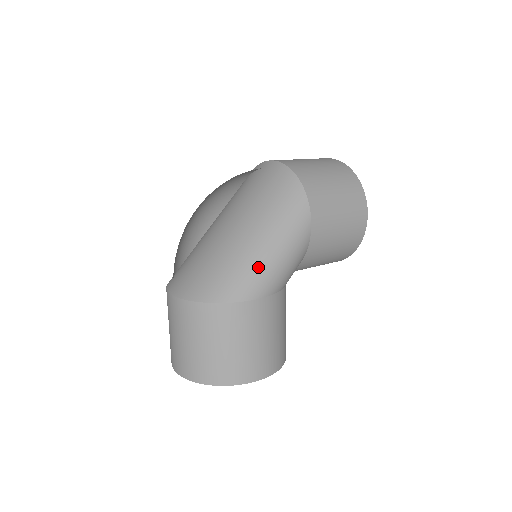
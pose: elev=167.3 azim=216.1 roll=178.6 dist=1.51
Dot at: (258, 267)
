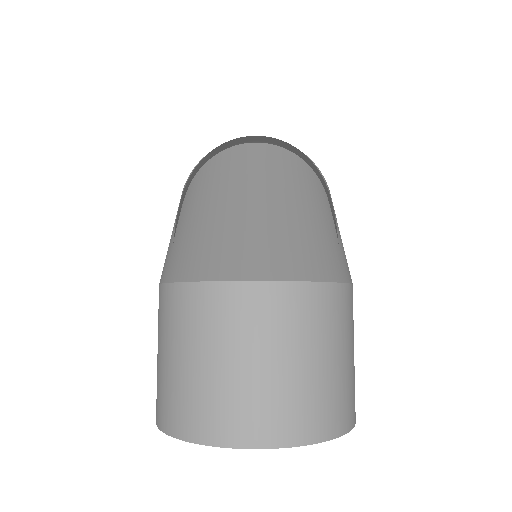
Dot at: (339, 242)
